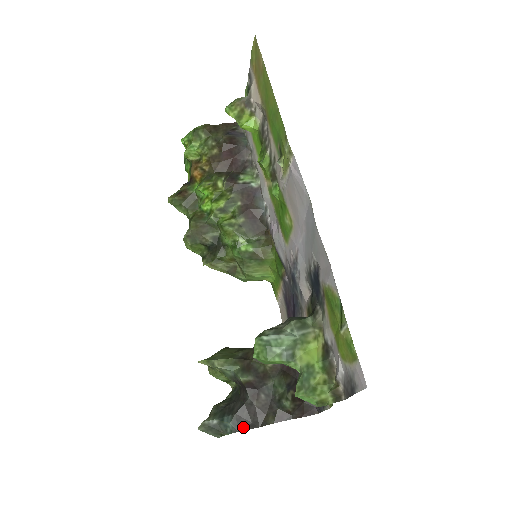
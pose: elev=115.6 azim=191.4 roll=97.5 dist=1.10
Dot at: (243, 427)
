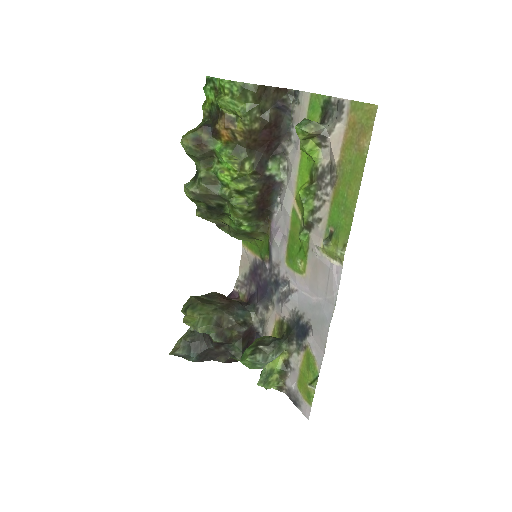
Dot at: (202, 360)
